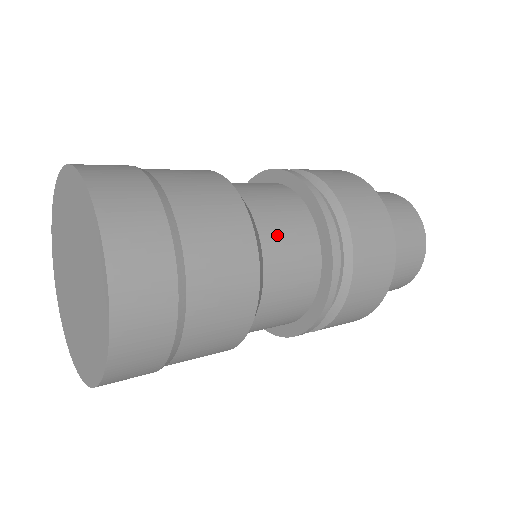
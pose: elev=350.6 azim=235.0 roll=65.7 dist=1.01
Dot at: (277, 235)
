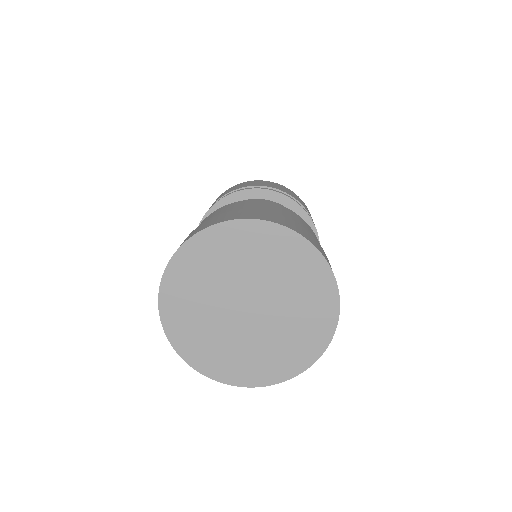
Dot at: occluded
